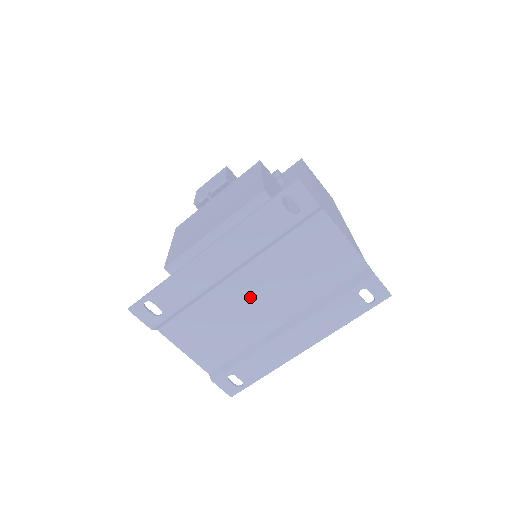
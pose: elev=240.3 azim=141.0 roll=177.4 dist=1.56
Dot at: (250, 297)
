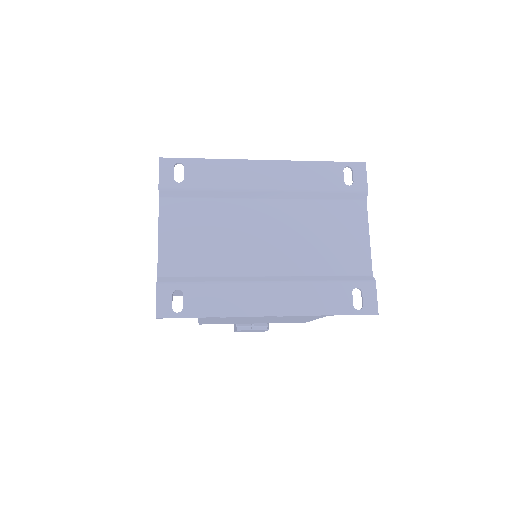
Dot at: (260, 229)
